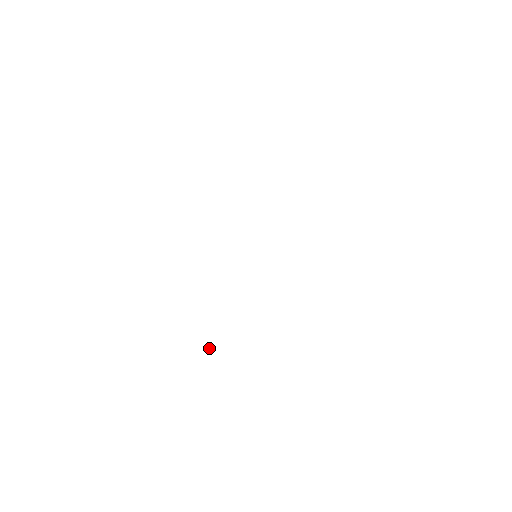
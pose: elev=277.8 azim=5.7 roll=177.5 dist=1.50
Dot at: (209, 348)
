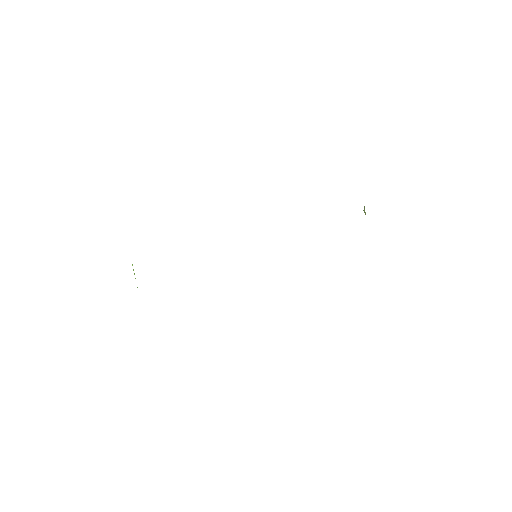
Dot at: occluded
